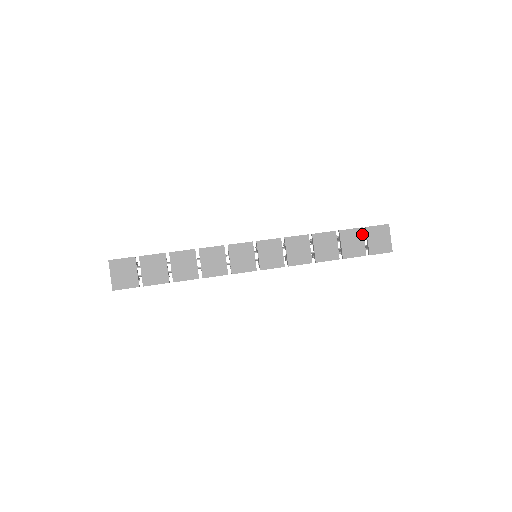
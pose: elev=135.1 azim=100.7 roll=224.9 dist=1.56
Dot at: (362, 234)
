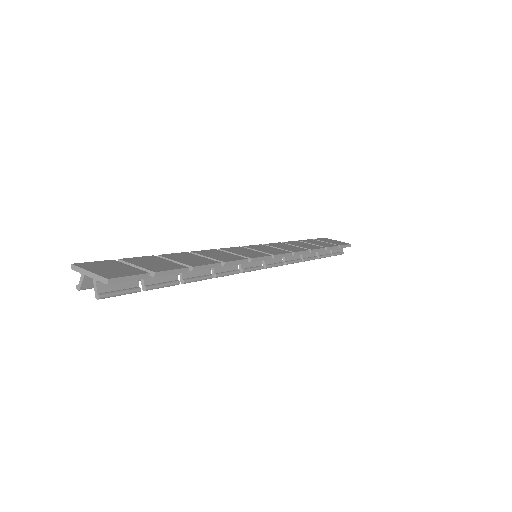
Dot at: (317, 241)
